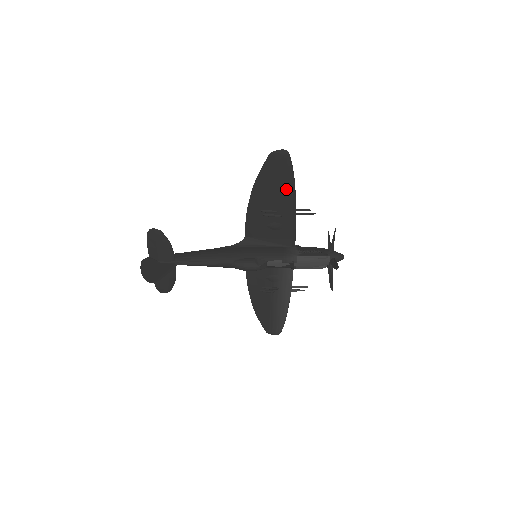
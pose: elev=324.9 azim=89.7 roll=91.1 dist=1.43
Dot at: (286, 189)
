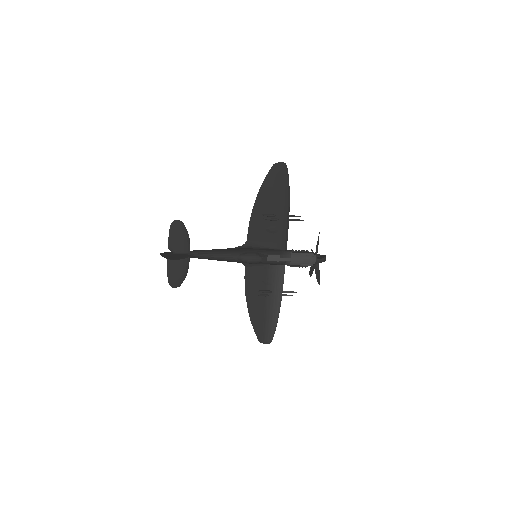
Dot at: (283, 195)
